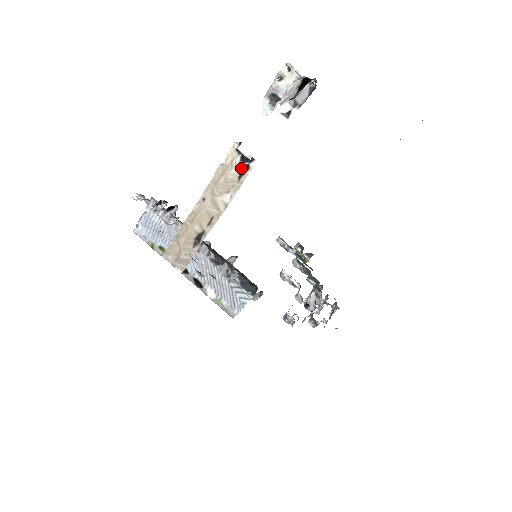
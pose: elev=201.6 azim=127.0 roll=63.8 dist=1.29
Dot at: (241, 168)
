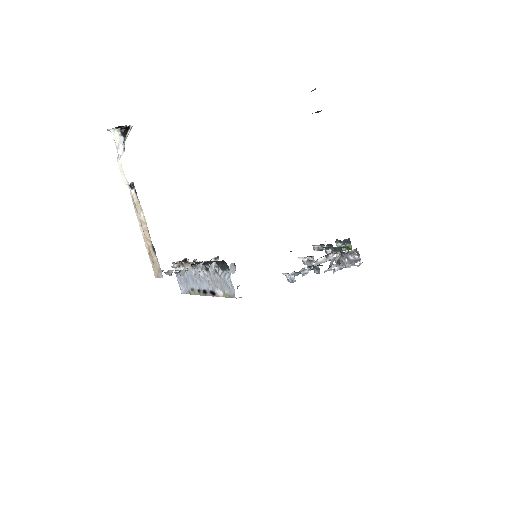
Dot at: (135, 193)
